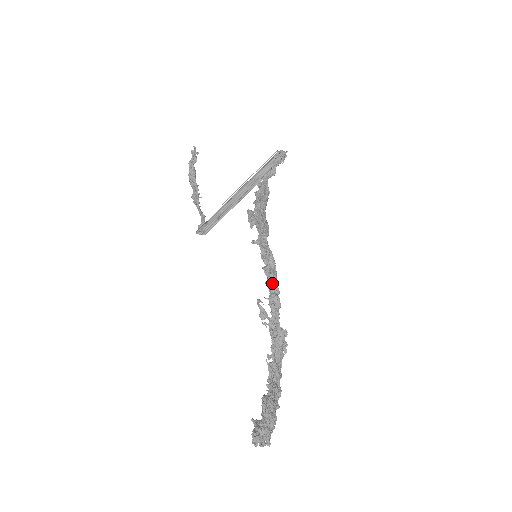
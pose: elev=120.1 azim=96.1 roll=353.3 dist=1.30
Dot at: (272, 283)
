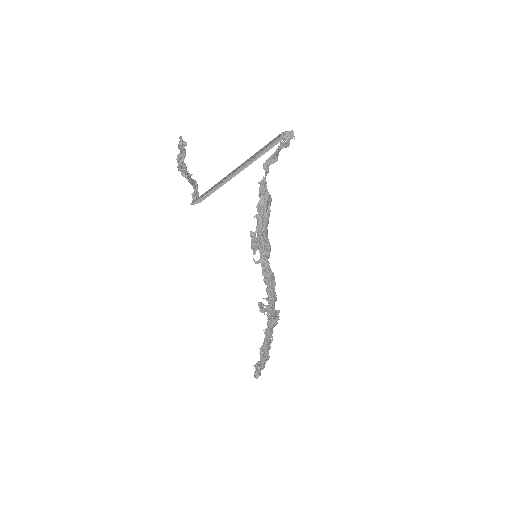
Dot at: (271, 294)
